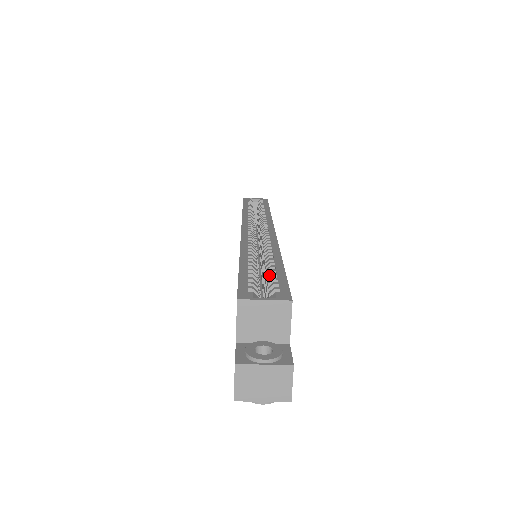
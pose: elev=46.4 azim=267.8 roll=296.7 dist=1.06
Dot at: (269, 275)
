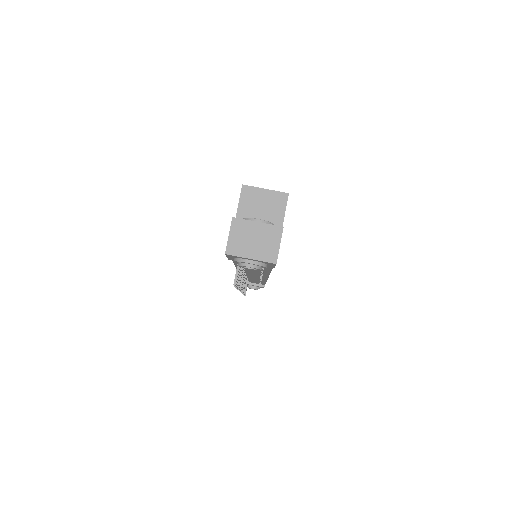
Dot at: occluded
